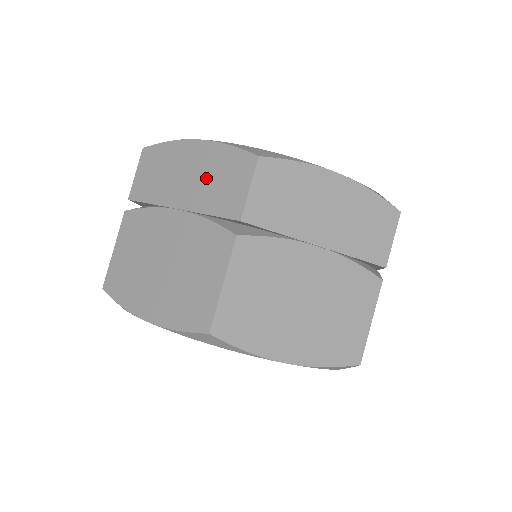
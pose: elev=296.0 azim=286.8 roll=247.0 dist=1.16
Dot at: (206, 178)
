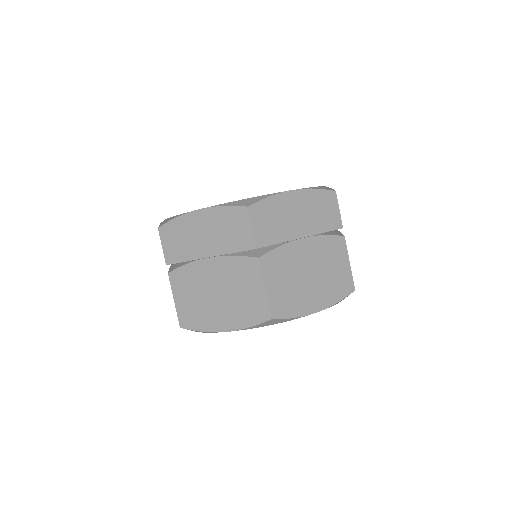
Dot at: (218, 232)
